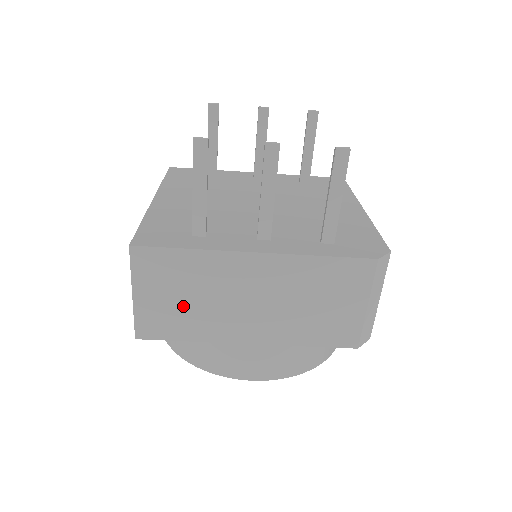
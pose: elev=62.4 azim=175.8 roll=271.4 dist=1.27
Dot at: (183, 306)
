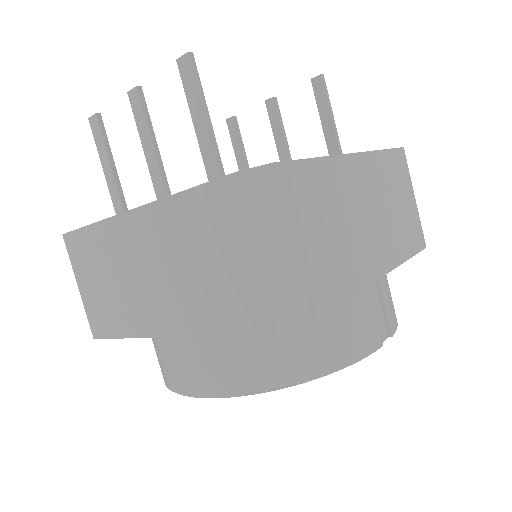
Dot at: (108, 293)
